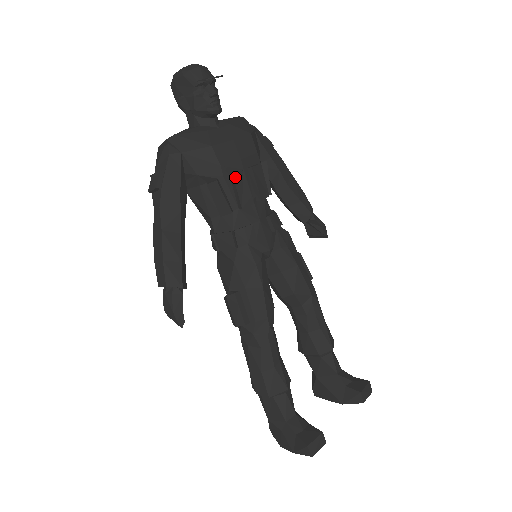
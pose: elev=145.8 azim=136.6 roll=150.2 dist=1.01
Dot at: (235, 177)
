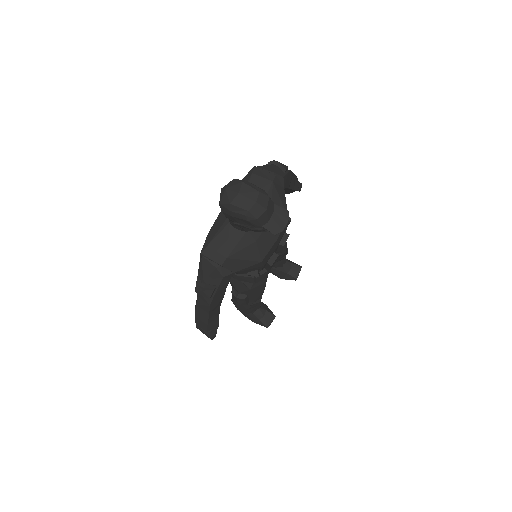
Dot at: occluded
